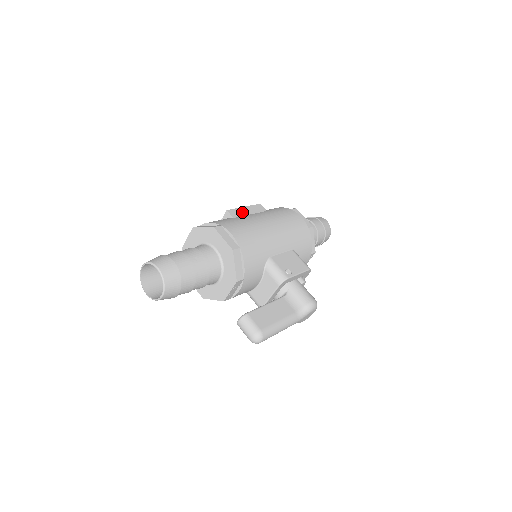
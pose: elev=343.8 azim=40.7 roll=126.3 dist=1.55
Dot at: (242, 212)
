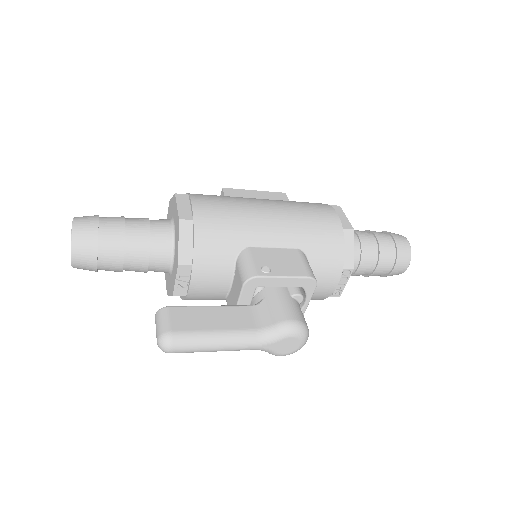
Dot at: (245, 194)
